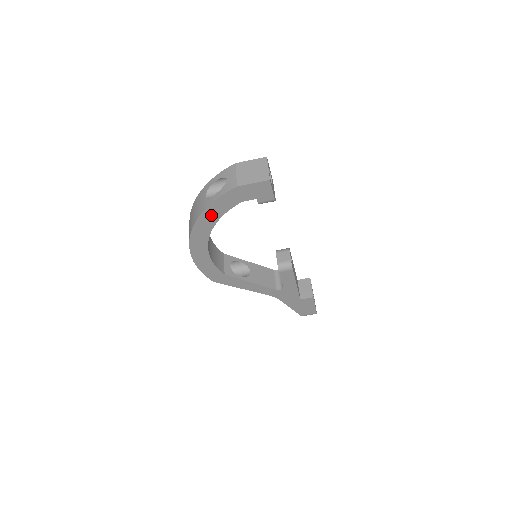
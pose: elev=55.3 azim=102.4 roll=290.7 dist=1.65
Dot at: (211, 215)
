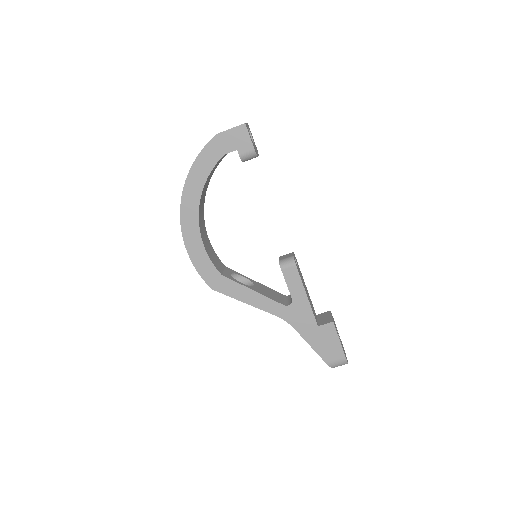
Dot at: (197, 176)
